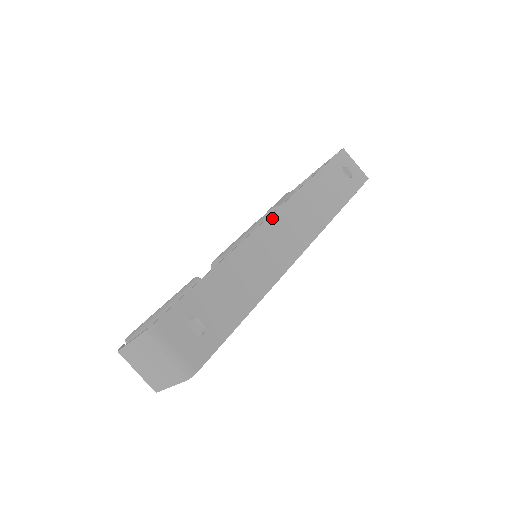
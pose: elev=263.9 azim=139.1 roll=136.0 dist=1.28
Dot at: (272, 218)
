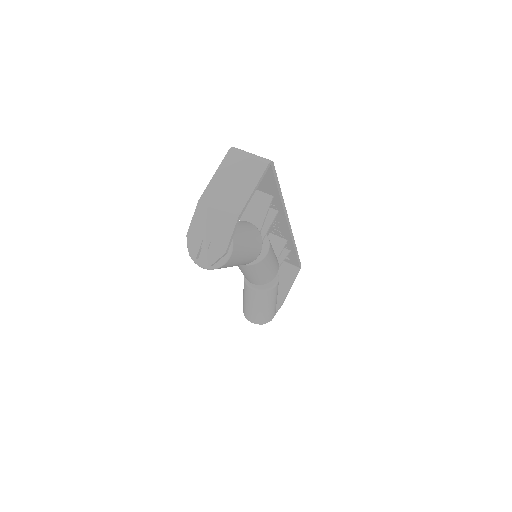
Dot at: occluded
